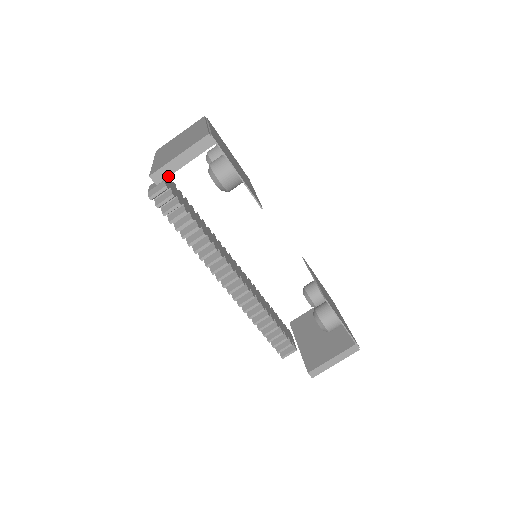
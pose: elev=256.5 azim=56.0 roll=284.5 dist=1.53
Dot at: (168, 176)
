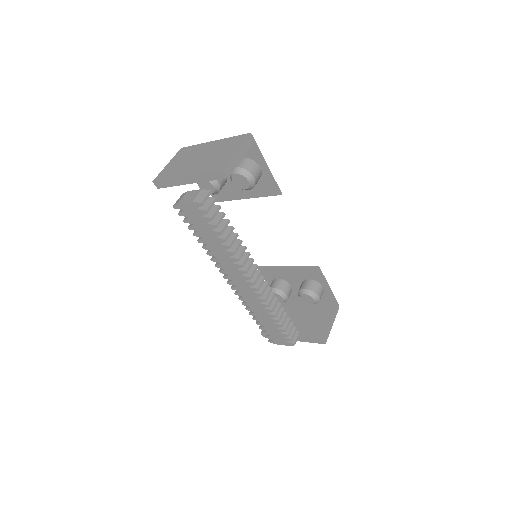
Dot at: (233, 169)
